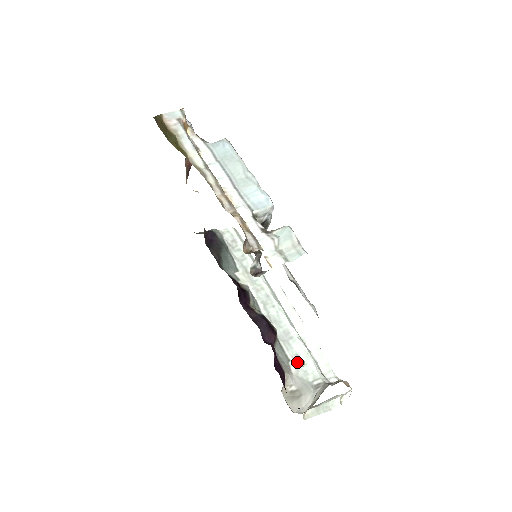
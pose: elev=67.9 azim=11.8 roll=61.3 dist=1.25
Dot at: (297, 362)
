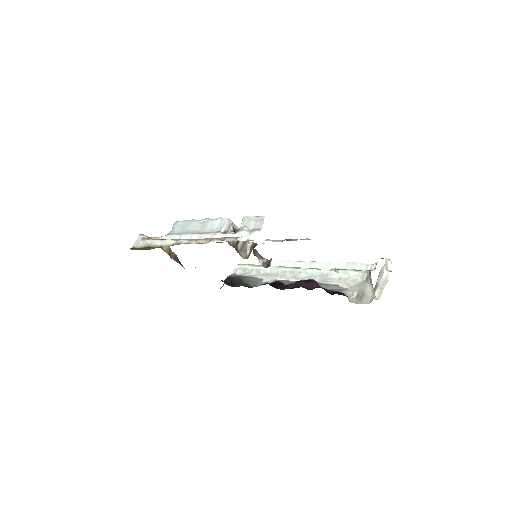
Dot at: (343, 281)
